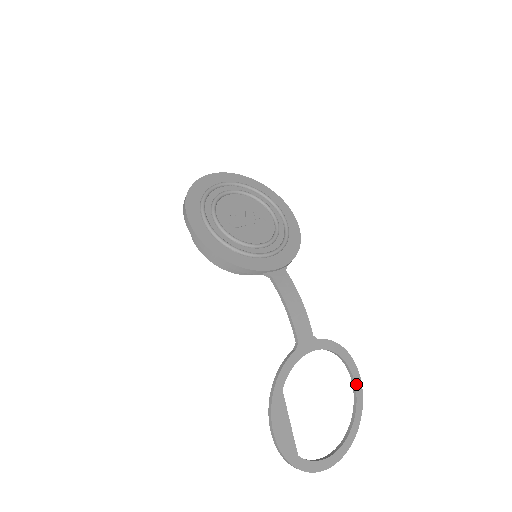
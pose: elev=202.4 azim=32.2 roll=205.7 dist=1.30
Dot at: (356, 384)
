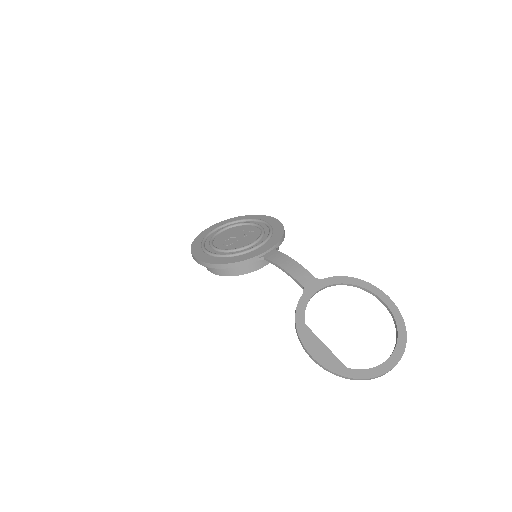
Dot at: (383, 300)
